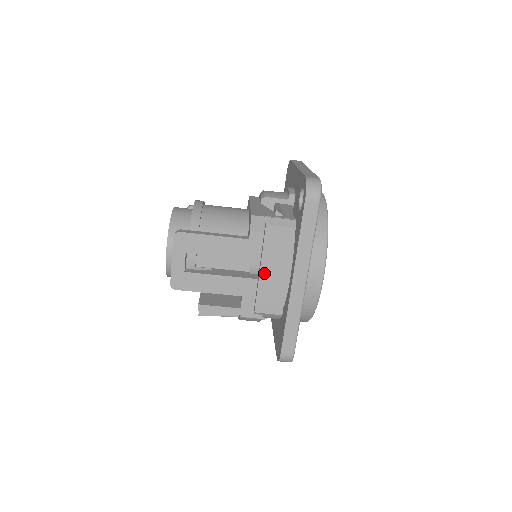
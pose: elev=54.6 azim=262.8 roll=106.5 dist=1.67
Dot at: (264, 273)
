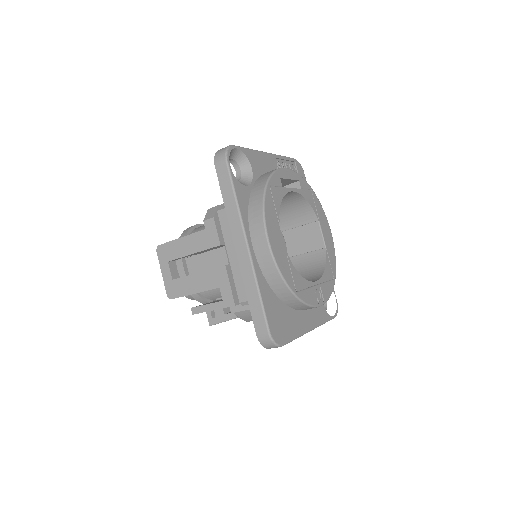
Dot at: (232, 258)
